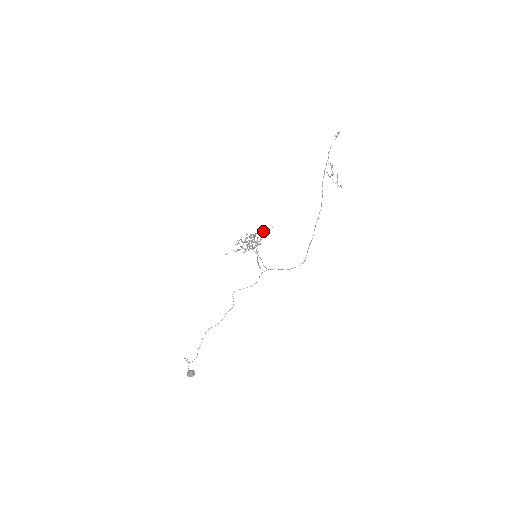
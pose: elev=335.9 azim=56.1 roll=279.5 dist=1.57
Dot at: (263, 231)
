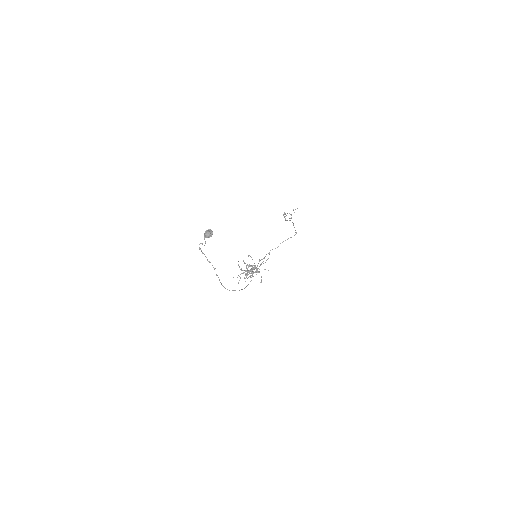
Dot at: occluded
